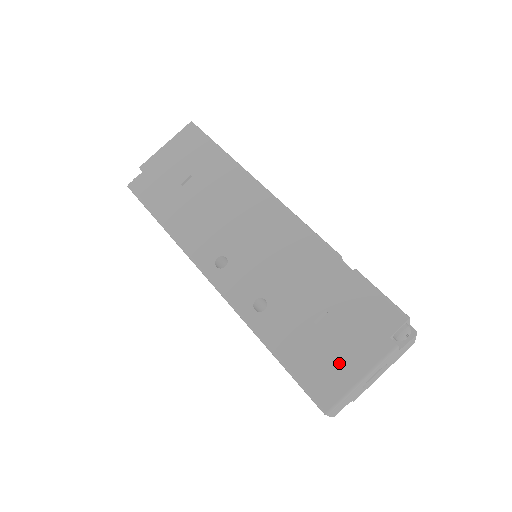
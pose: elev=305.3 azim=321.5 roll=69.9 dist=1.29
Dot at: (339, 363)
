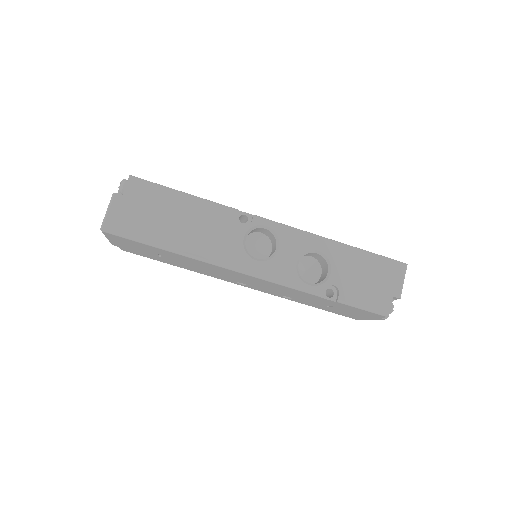
Dot at: occluded
